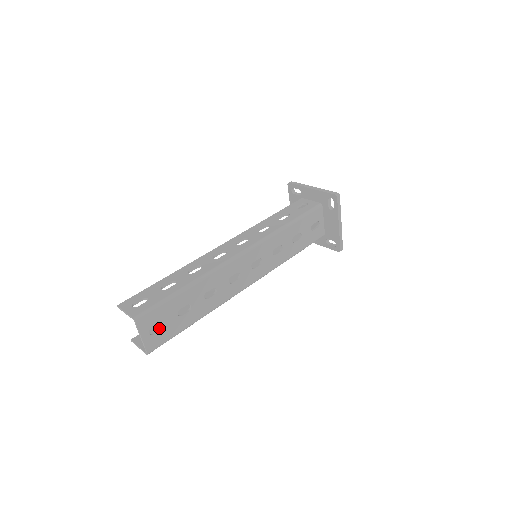
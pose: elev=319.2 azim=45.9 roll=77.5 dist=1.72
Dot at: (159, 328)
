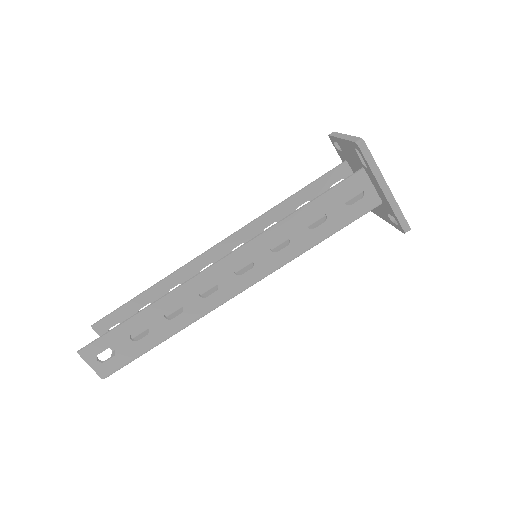
Dot at: (123, 318)
